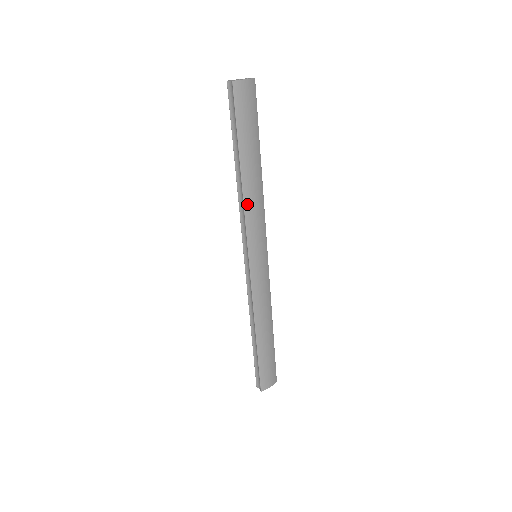
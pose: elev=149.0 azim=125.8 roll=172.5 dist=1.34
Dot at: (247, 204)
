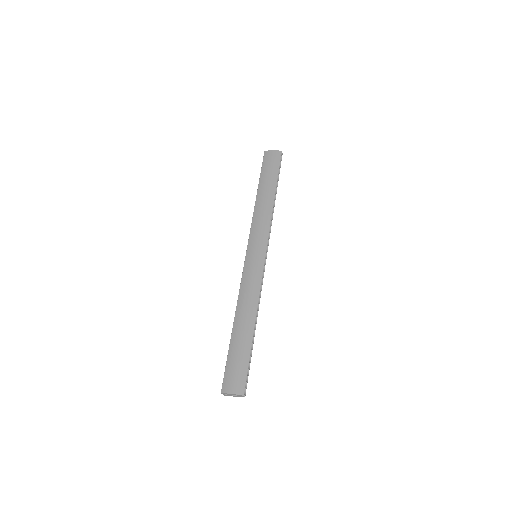
Dot at: (255, 215)
